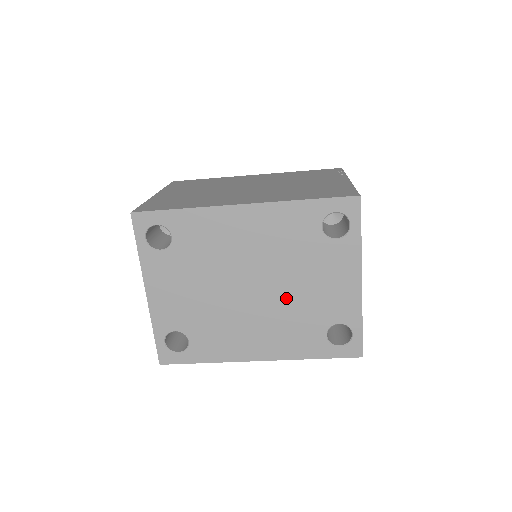
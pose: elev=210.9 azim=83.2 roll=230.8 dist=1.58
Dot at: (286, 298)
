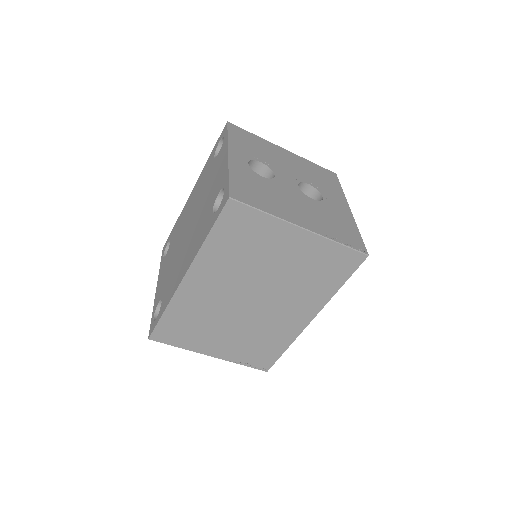
Dot at: (199, 214)
